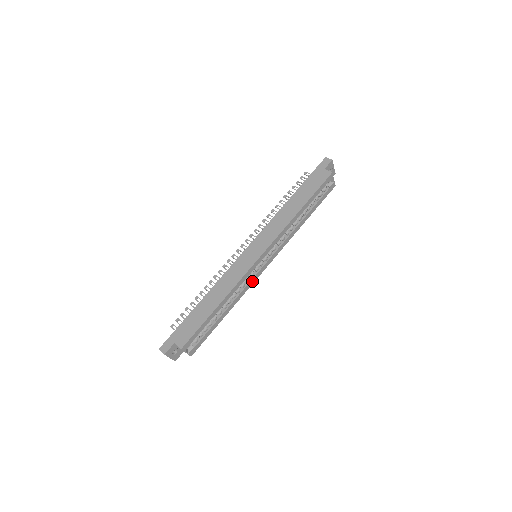
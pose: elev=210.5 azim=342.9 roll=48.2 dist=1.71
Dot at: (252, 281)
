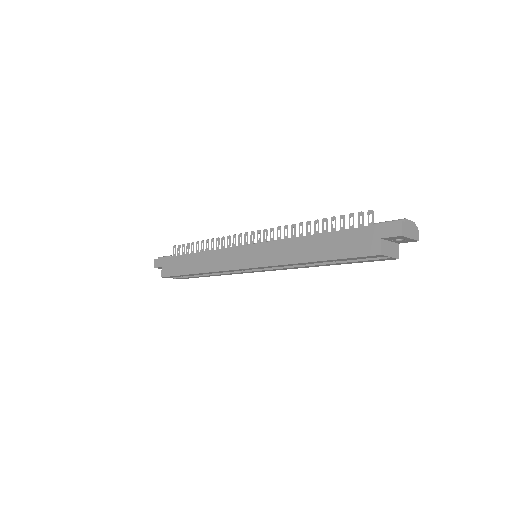
Dot at: (244, 272)
